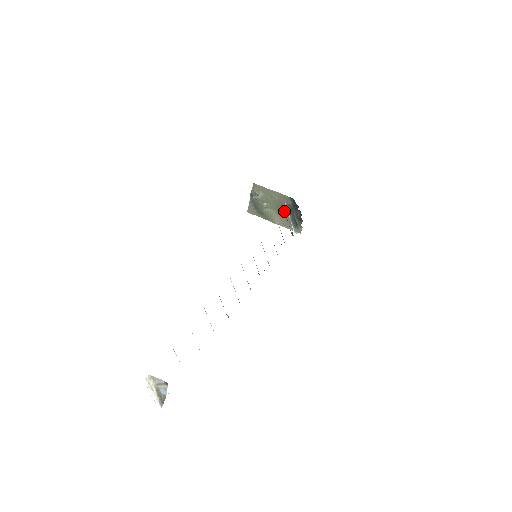
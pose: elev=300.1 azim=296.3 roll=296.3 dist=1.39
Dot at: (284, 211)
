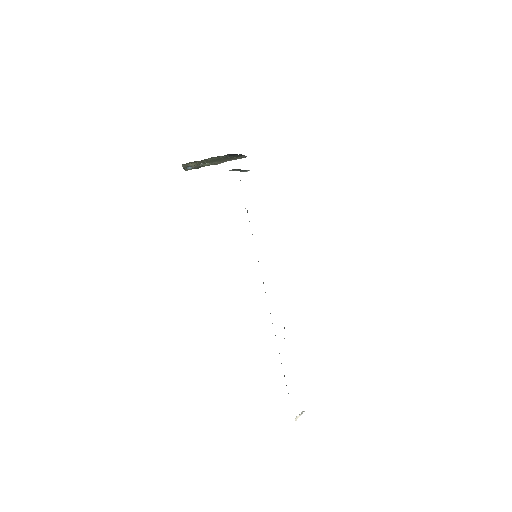
Dot at: (223, 159)
